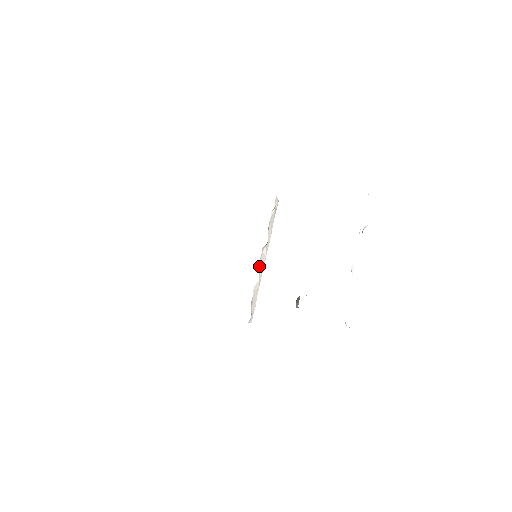
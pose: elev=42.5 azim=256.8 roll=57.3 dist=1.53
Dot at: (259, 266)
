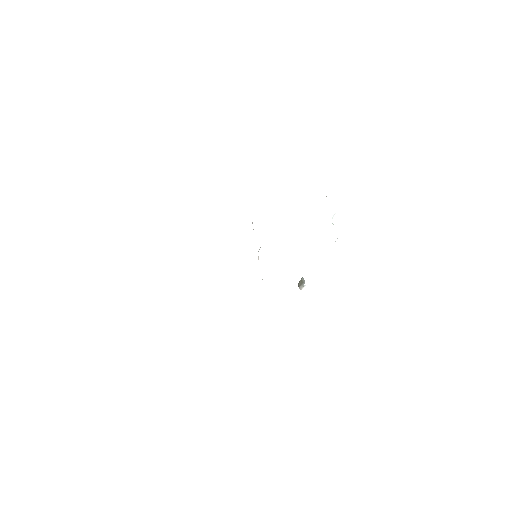
Dot at: occluded
